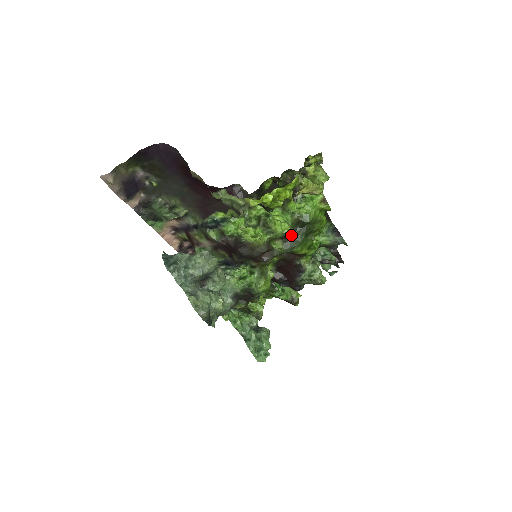
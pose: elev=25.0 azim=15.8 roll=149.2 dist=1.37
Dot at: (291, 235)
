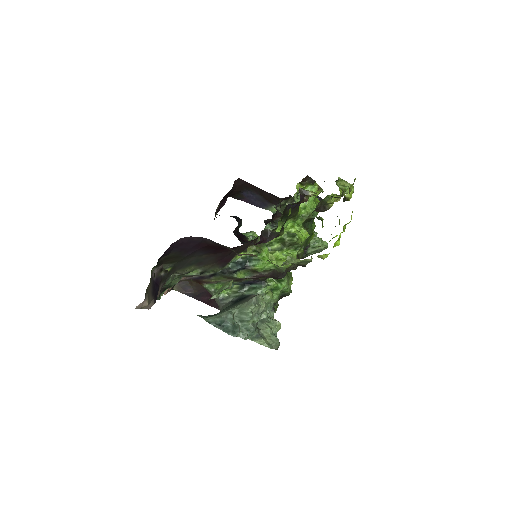
Dot at: occluded
